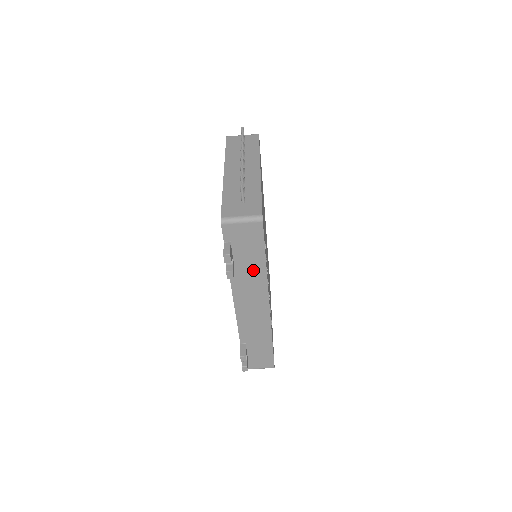
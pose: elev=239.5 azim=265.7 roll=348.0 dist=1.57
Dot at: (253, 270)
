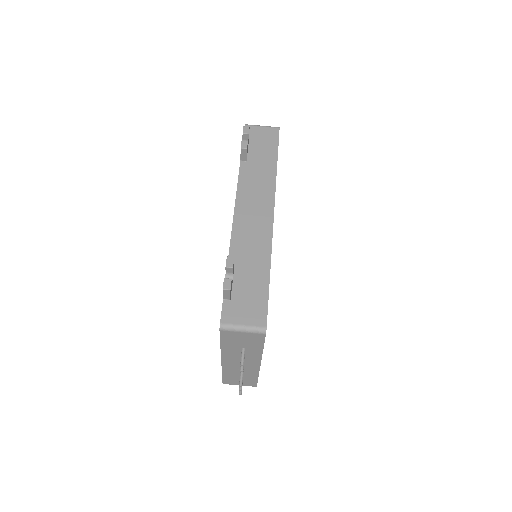
Dot at: (264, 168)
